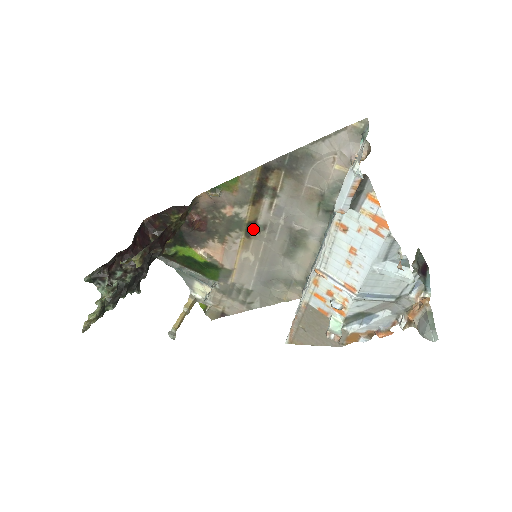
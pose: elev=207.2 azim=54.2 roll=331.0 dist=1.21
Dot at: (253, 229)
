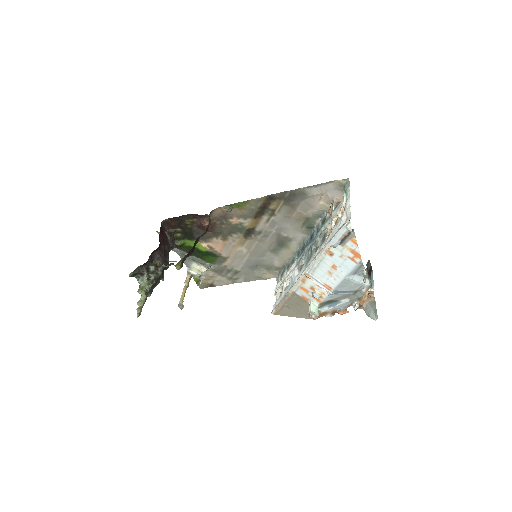
Dot at: (251, 233)
